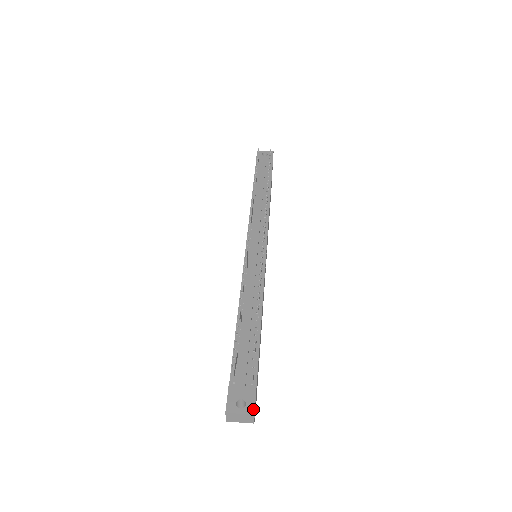
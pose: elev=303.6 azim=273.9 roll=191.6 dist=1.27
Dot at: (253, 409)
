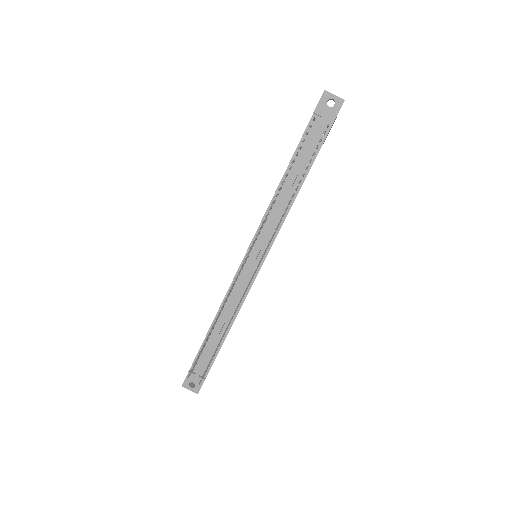
Dot at: (198, 391)
